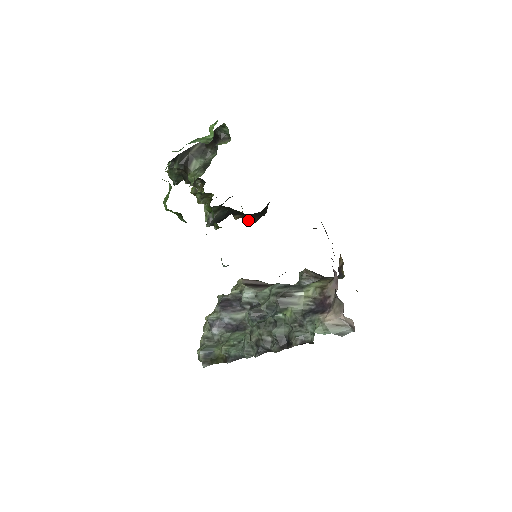
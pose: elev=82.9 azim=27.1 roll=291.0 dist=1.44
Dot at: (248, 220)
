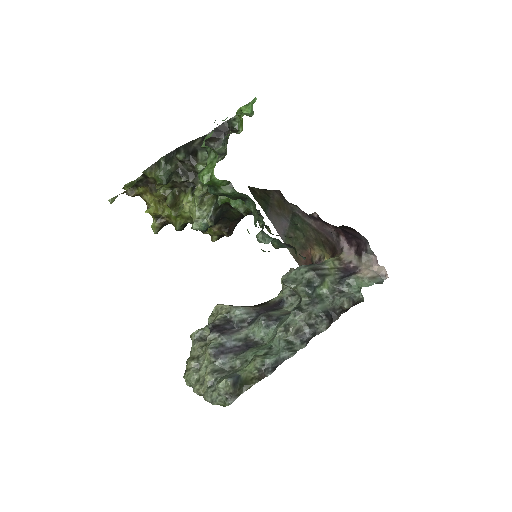
Dot at: occluded
